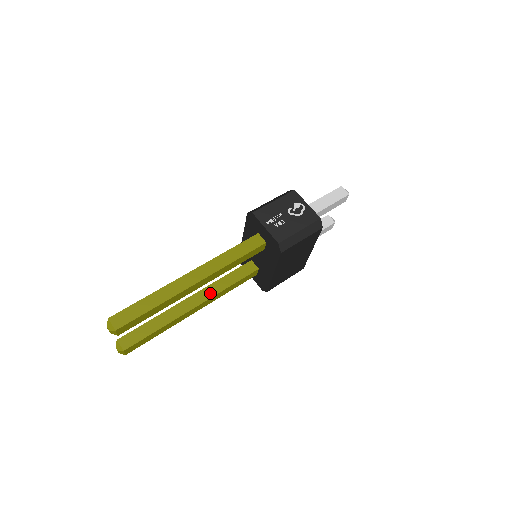
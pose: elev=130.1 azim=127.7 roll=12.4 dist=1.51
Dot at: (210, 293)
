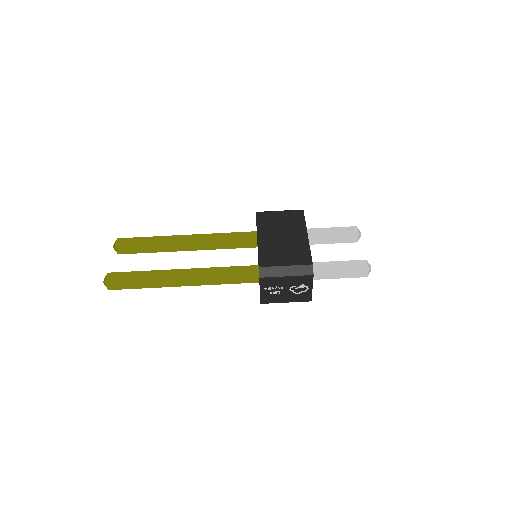
Dot at: (205, 247)
